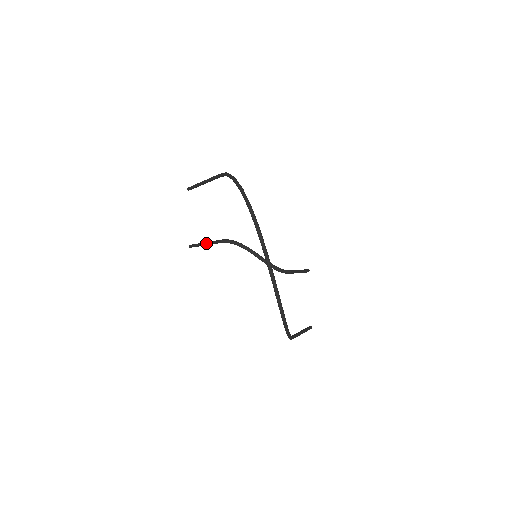
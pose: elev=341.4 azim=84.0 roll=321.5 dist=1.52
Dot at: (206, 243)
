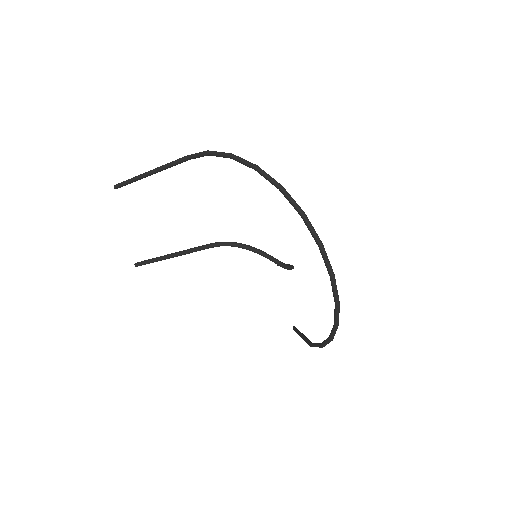
Dot at: (175, 254)
